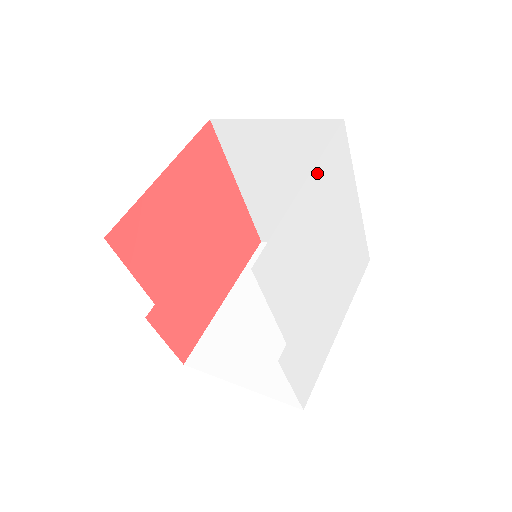
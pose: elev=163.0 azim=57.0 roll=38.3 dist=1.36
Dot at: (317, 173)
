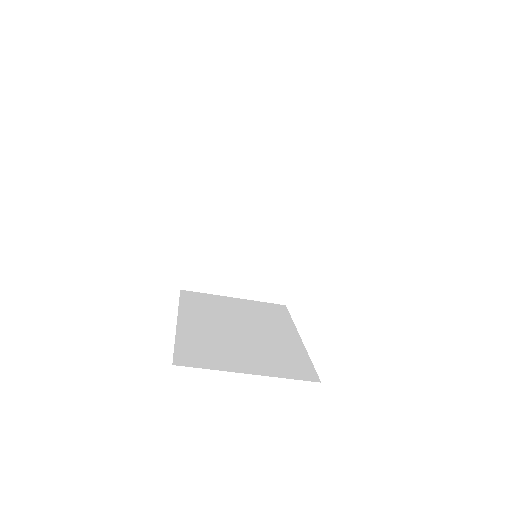
Dot at: occluded
